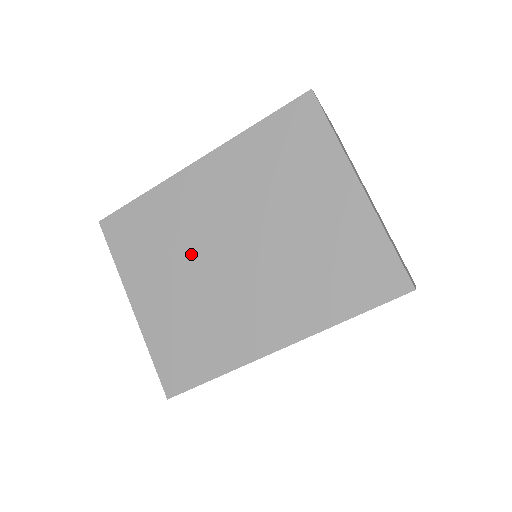
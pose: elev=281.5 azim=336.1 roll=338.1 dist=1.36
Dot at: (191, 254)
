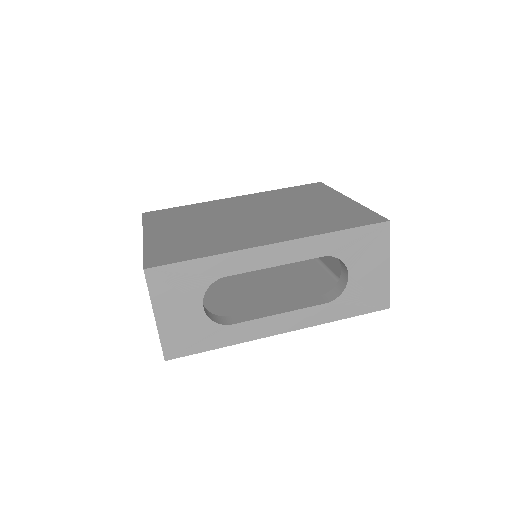
Dot at: (212, 218)
